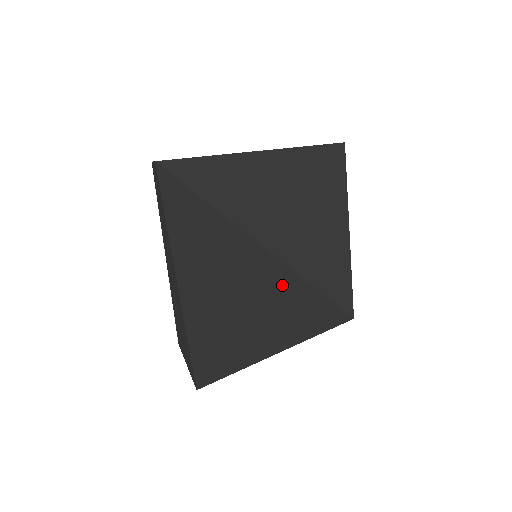
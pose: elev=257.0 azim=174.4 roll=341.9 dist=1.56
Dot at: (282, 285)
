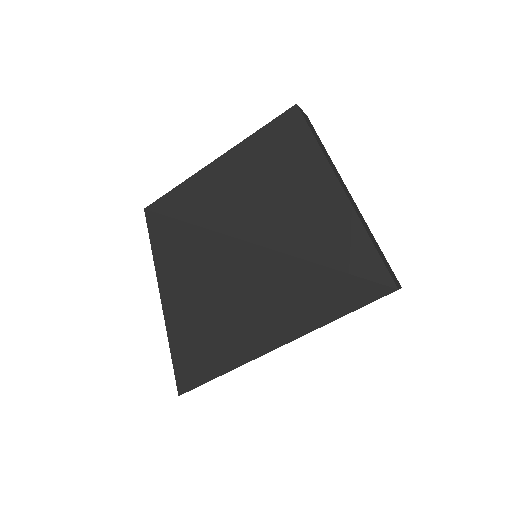
Dot at: (279, 275)
